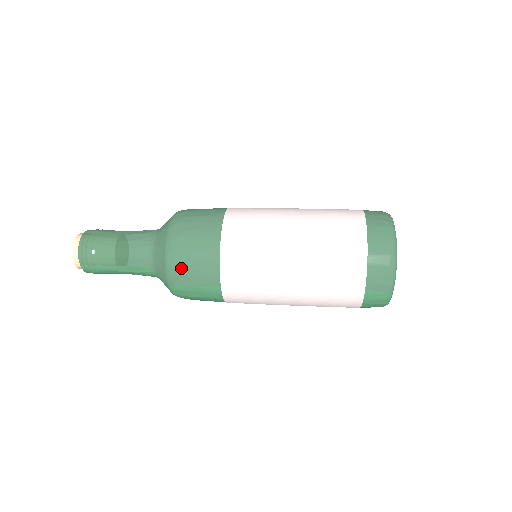
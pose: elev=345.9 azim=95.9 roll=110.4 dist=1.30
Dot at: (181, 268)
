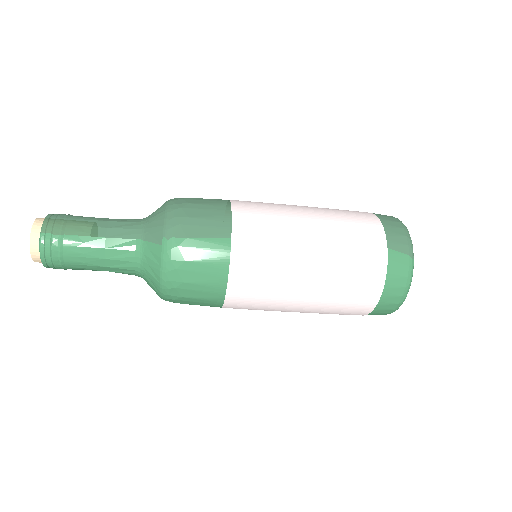
Dot at: (186, 216)
